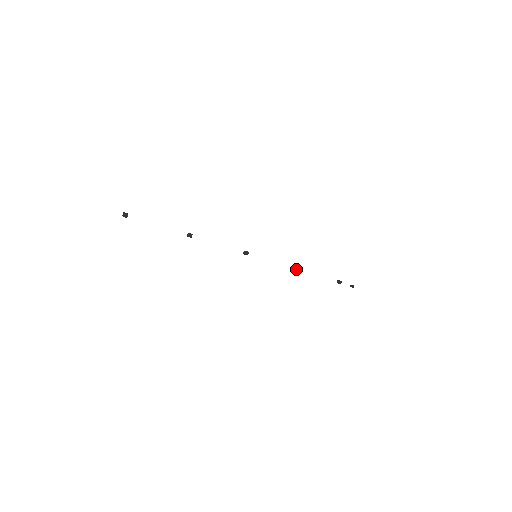
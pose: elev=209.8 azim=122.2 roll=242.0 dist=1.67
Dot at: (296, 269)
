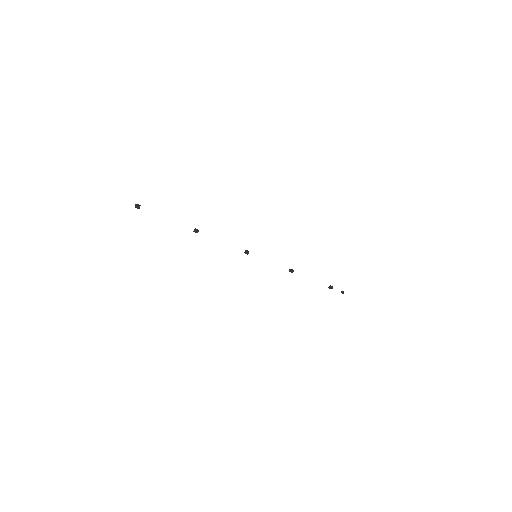
Dot at: (292, 270)
